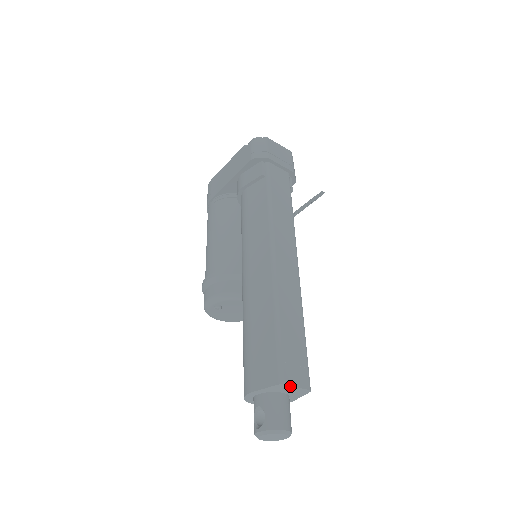
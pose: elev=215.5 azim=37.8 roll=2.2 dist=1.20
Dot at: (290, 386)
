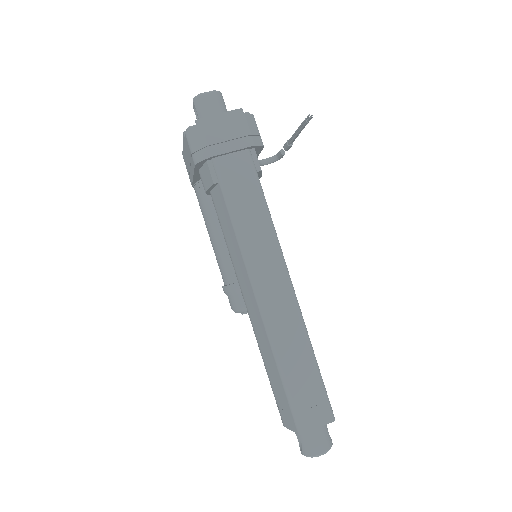
Dot at: (311, 430)
